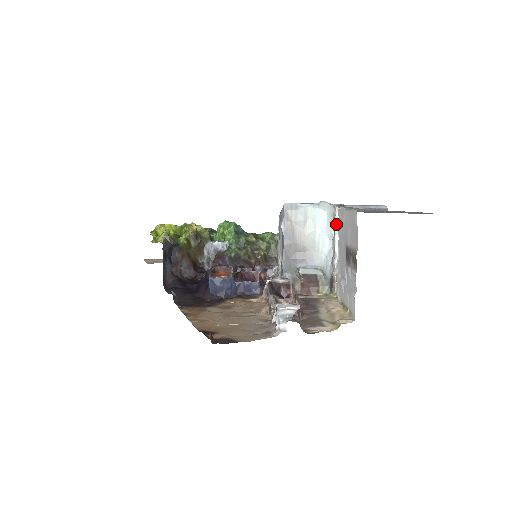
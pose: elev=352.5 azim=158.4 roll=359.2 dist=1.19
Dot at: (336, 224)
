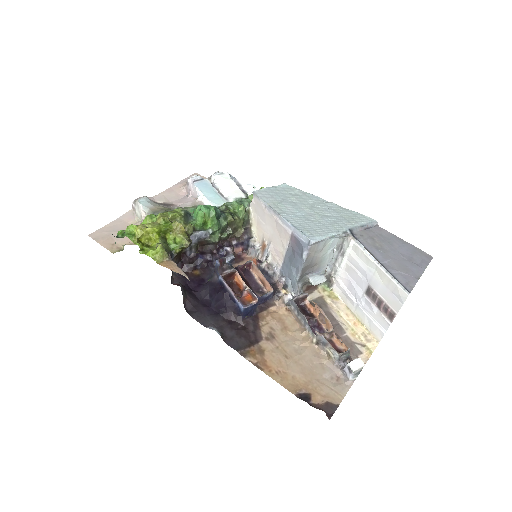
Dot at: (348, 250)
